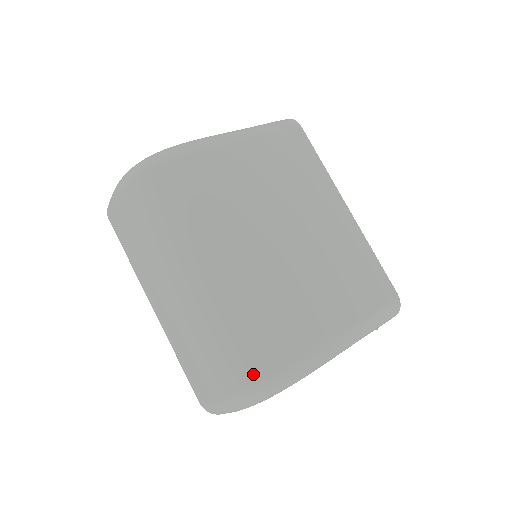
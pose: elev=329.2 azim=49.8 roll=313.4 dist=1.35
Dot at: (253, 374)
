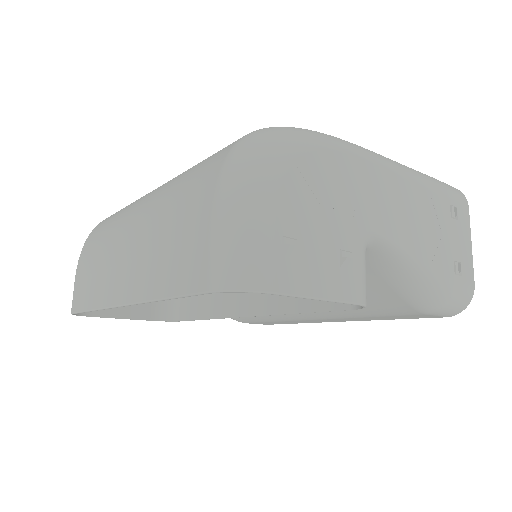
Dot at: occluded
